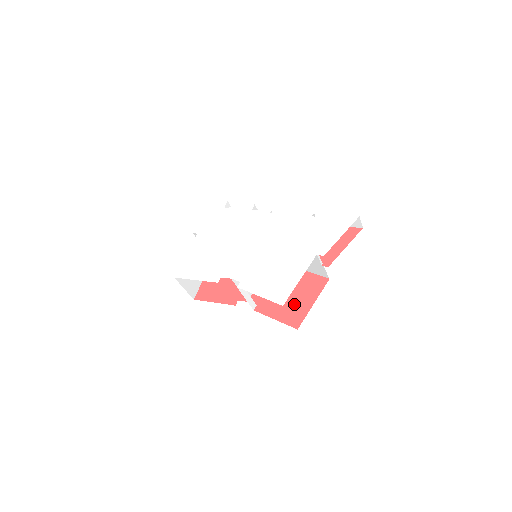
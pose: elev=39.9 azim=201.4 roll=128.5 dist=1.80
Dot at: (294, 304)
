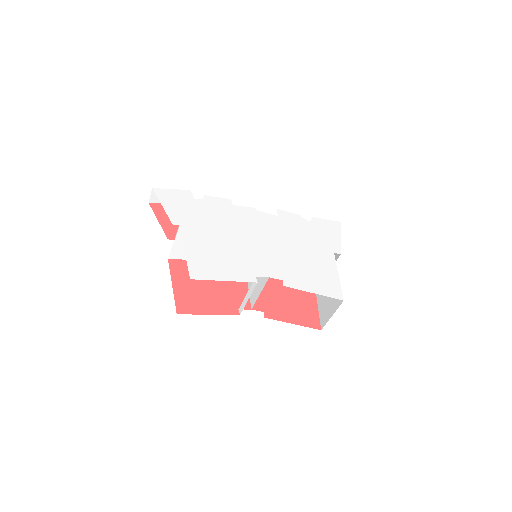
Dot at: (301, 306)
